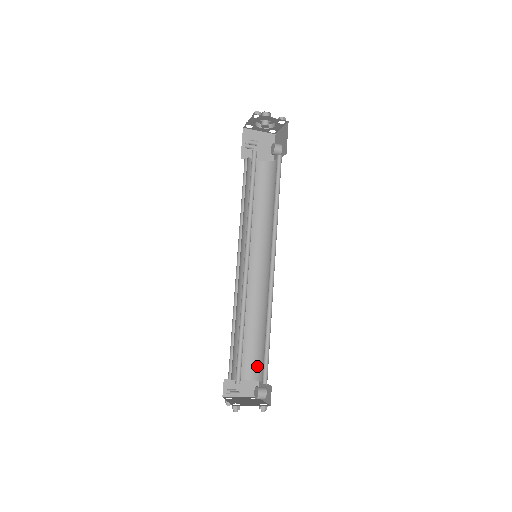
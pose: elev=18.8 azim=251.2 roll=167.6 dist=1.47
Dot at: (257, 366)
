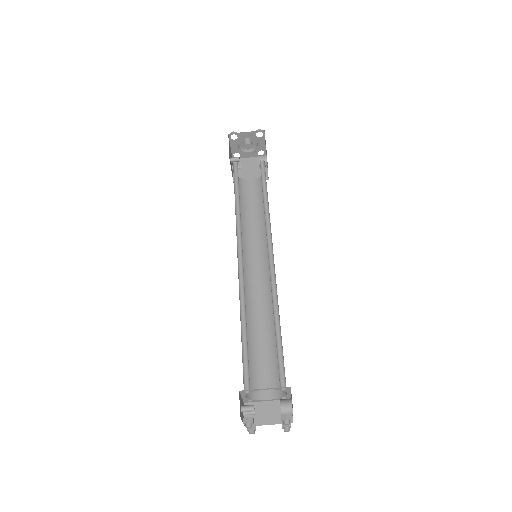
Dot at: occluded
